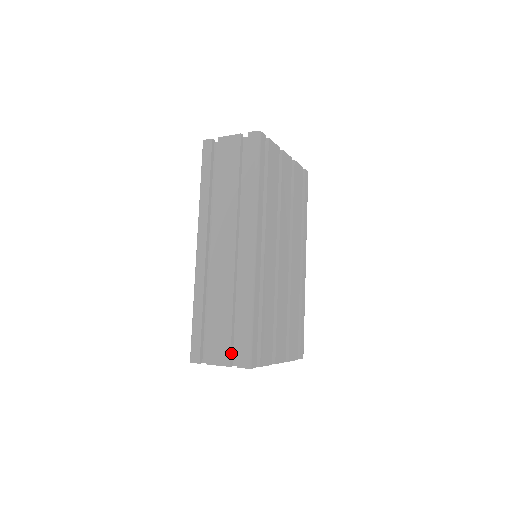
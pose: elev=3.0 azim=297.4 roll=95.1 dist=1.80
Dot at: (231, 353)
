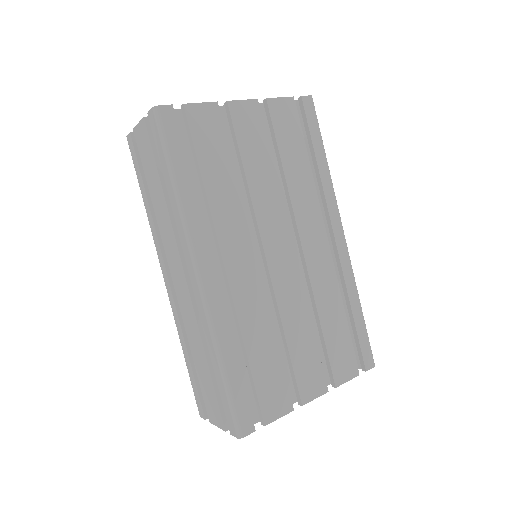
Dot at: (222, 414)
